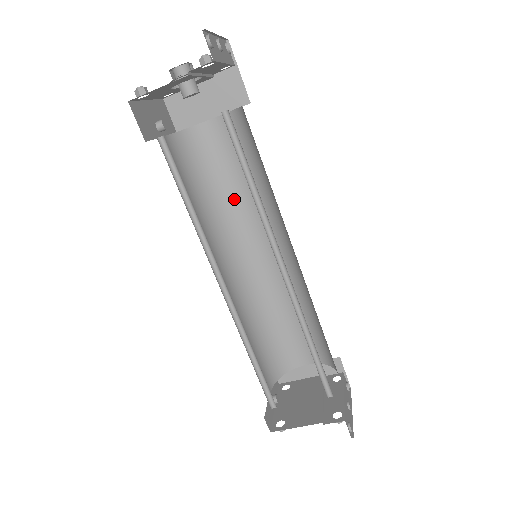
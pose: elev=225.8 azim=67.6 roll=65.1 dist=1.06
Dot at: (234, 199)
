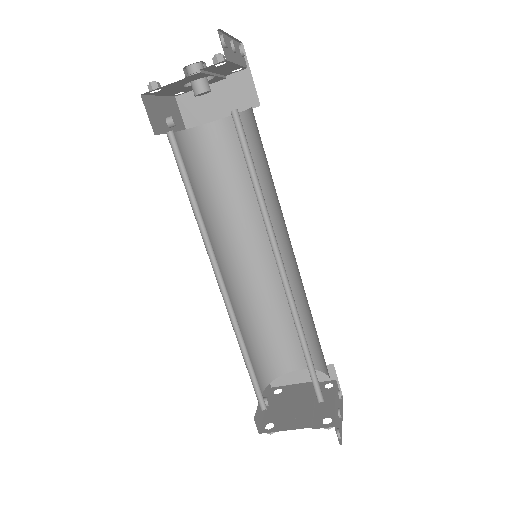
Dot at: (238, 199)
